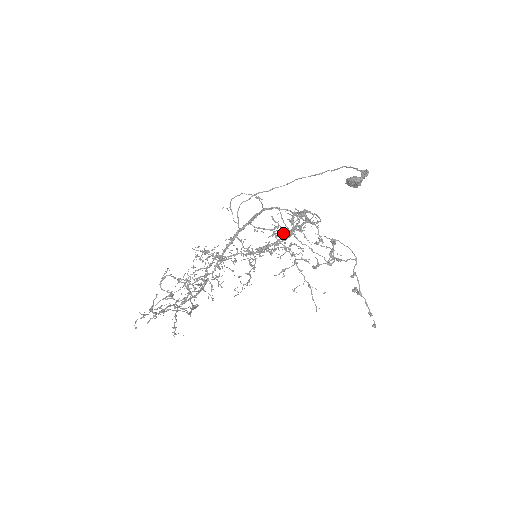
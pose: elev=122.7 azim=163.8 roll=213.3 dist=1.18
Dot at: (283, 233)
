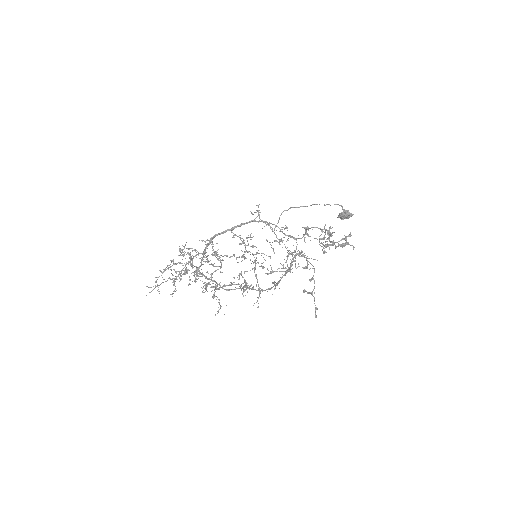
Dot at: occluded
